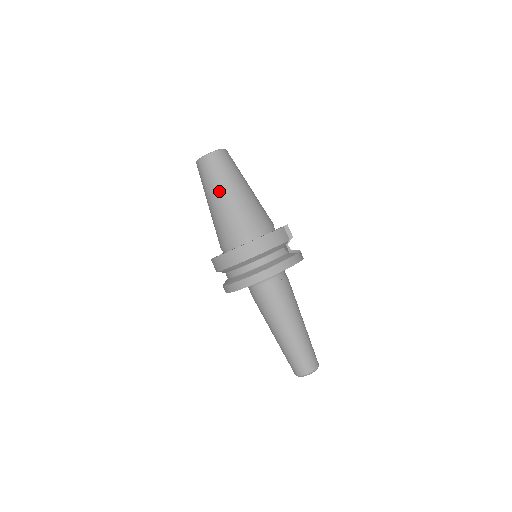
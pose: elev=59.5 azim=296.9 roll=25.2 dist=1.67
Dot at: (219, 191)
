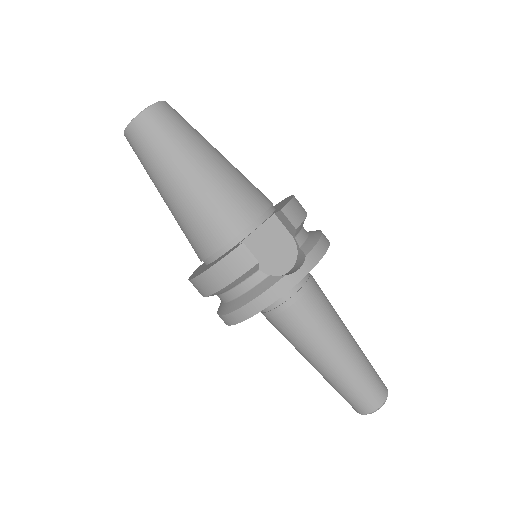
Dot at: (157, 188)
